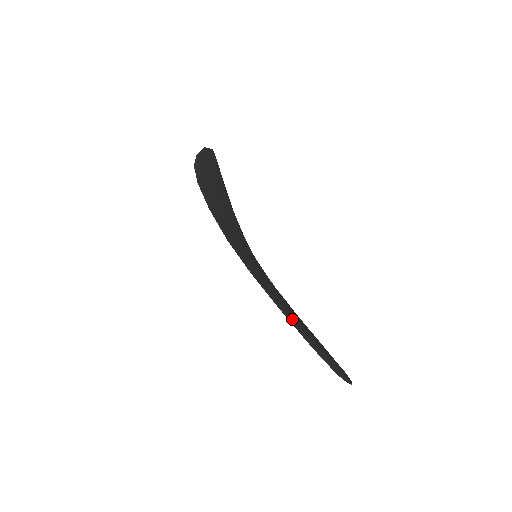
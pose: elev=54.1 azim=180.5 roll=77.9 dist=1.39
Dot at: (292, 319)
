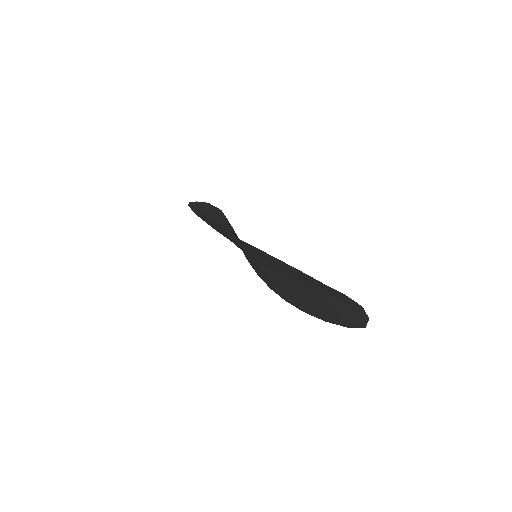
Dot at: occluded
